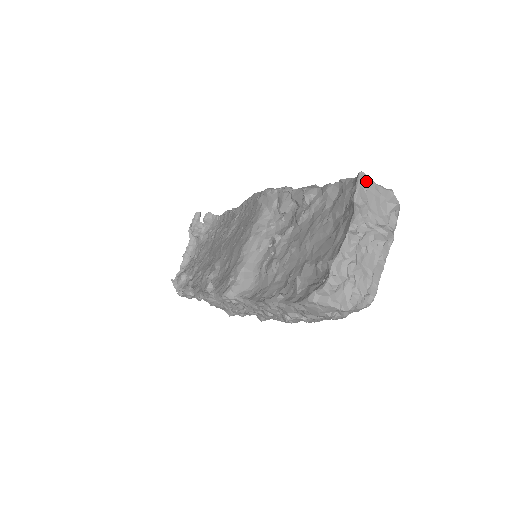
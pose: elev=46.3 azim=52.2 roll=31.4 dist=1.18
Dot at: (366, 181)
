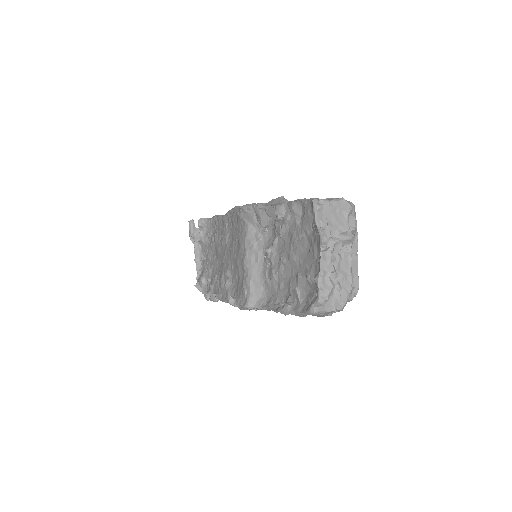
Dot at: (320, 204)
